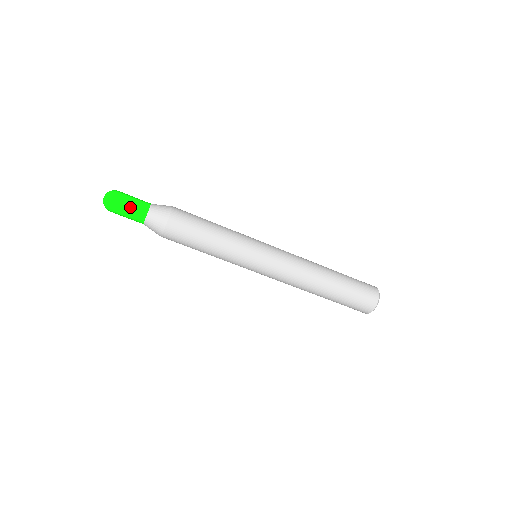
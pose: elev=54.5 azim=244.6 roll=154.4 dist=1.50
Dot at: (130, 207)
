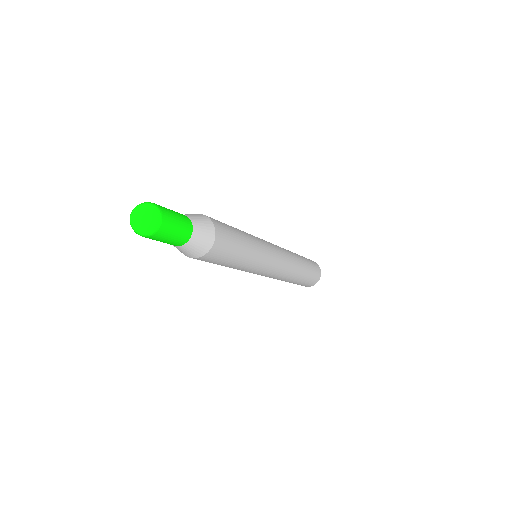
Dot at: (174, 235)
